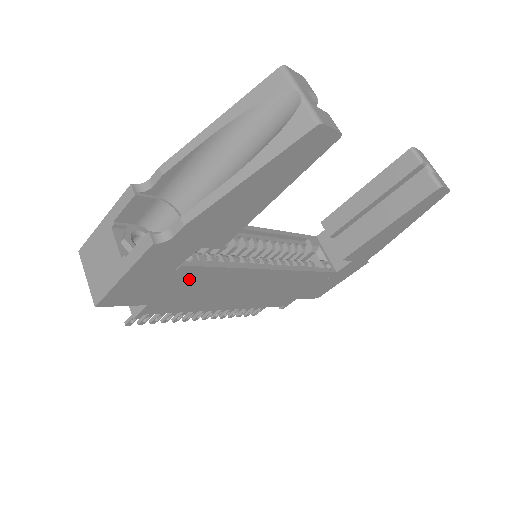
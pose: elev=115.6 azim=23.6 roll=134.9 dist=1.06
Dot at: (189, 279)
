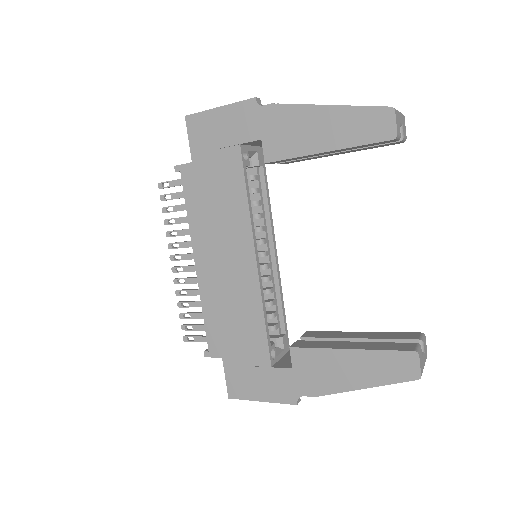
Dot at: (227, 171)
